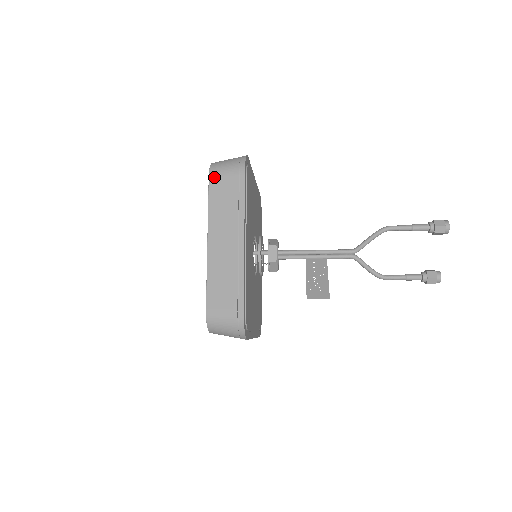
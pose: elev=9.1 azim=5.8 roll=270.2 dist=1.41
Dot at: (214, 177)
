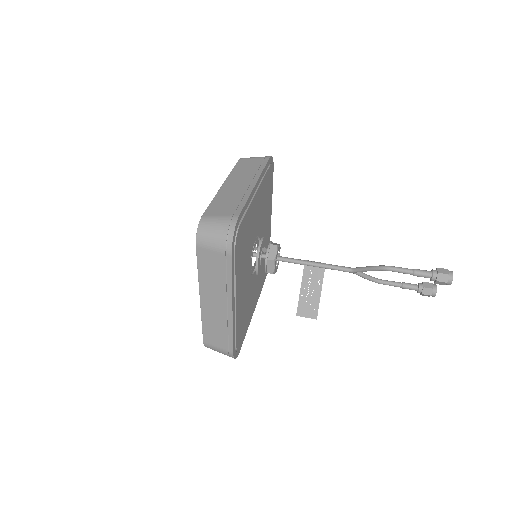
Dot at: (201, 248)
